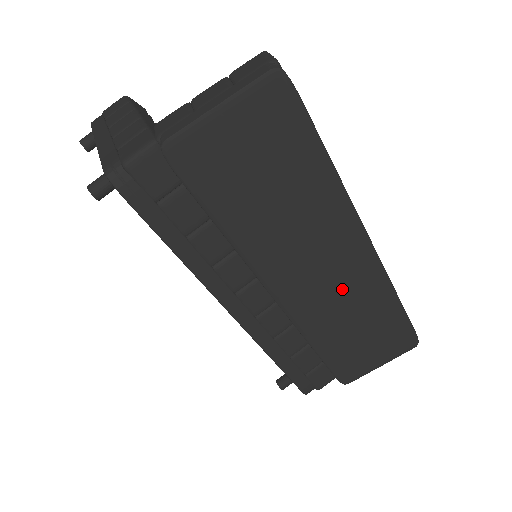
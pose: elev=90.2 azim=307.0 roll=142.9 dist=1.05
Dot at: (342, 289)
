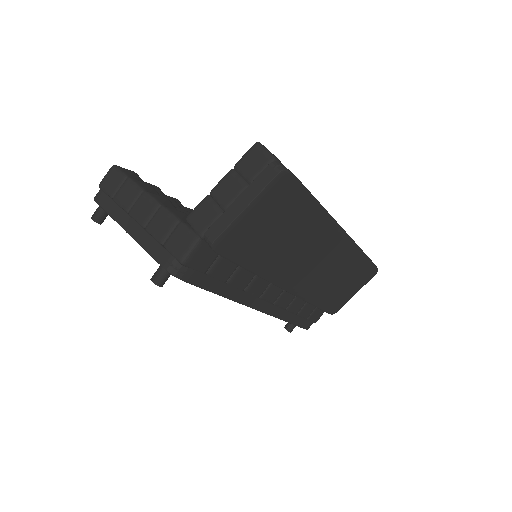
Dot at: (330, 266)
